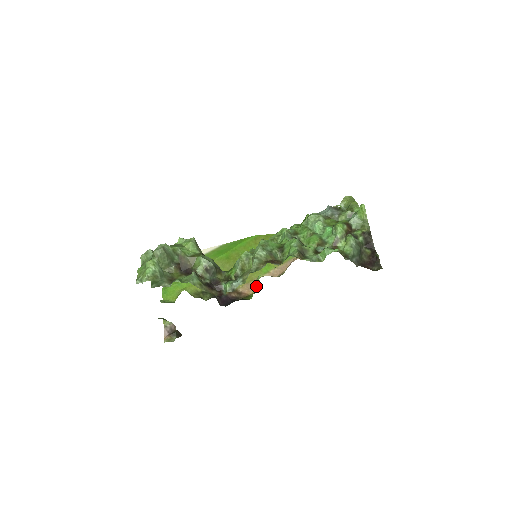
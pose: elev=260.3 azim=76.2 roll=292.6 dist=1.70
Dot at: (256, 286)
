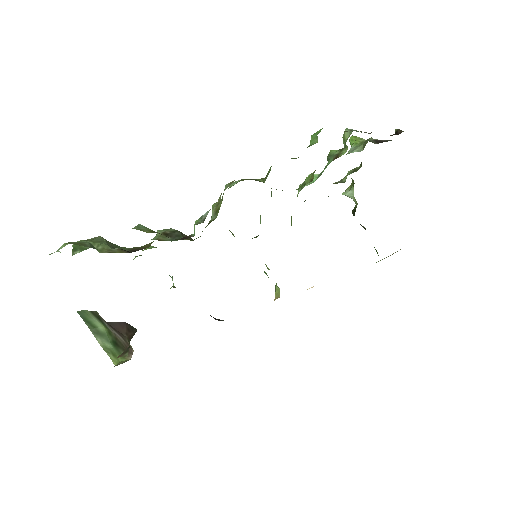
Dot at: occluded
